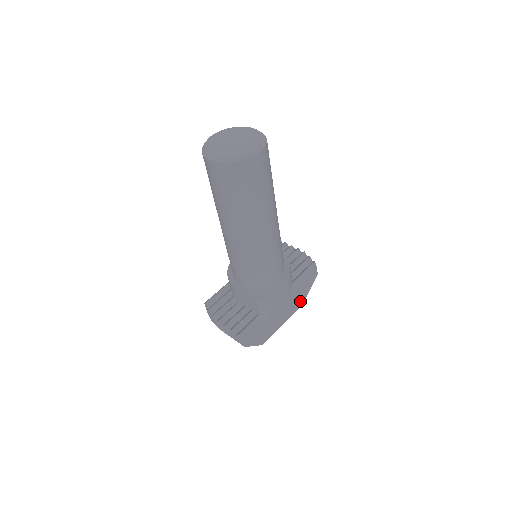
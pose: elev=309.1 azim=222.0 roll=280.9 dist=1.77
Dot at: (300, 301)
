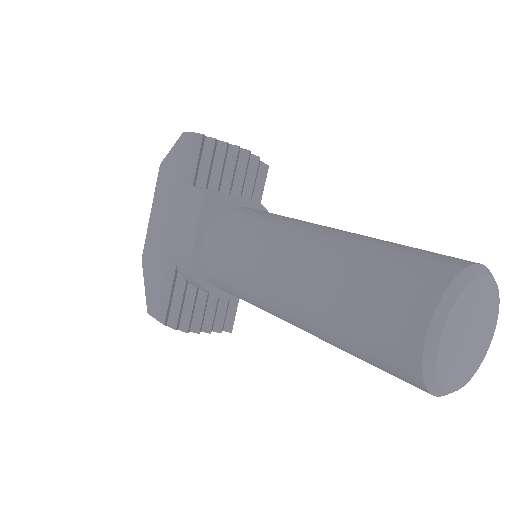
Dot at: occluded
